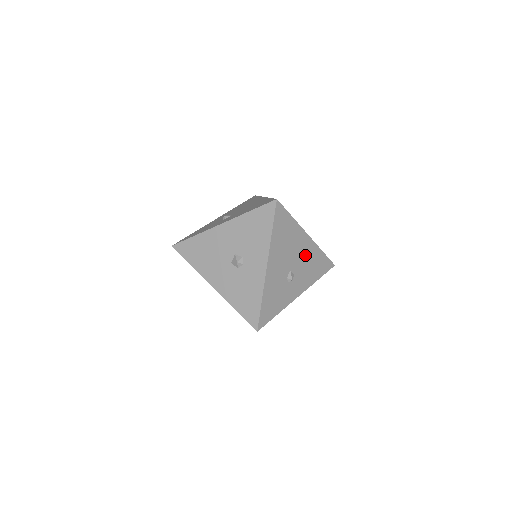
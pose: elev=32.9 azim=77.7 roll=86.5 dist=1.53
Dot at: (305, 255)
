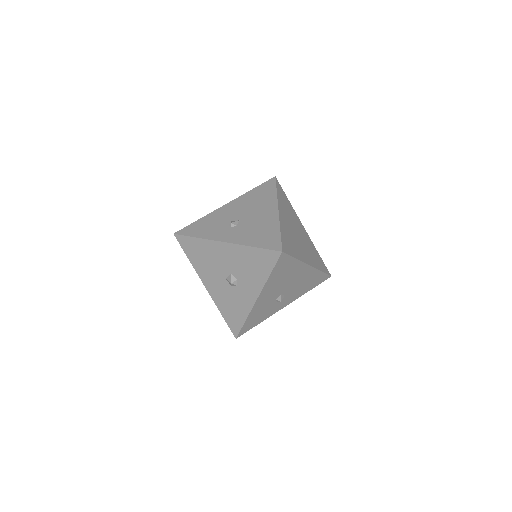
Dot at: (301, 279)
